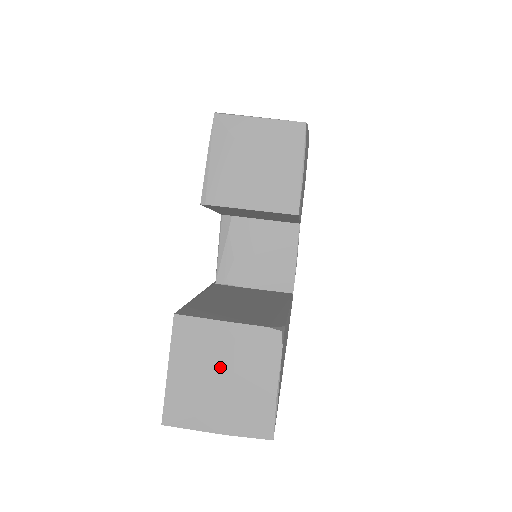
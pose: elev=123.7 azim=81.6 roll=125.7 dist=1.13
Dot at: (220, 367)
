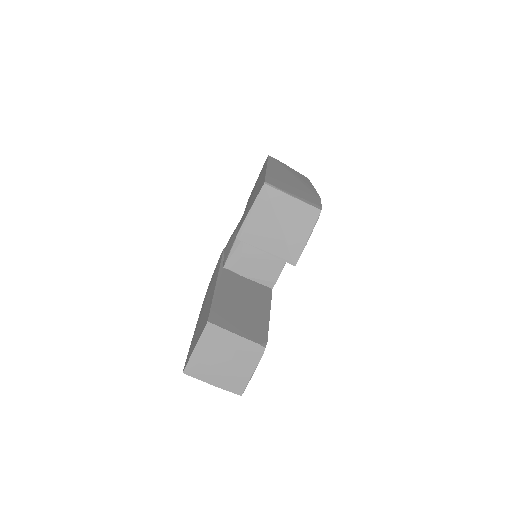
Dot at: (225, 355)
